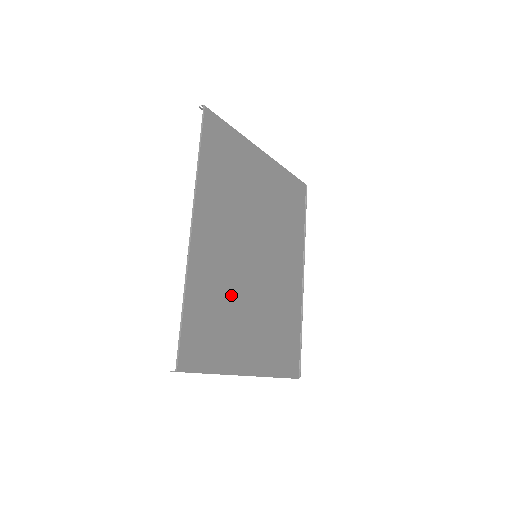
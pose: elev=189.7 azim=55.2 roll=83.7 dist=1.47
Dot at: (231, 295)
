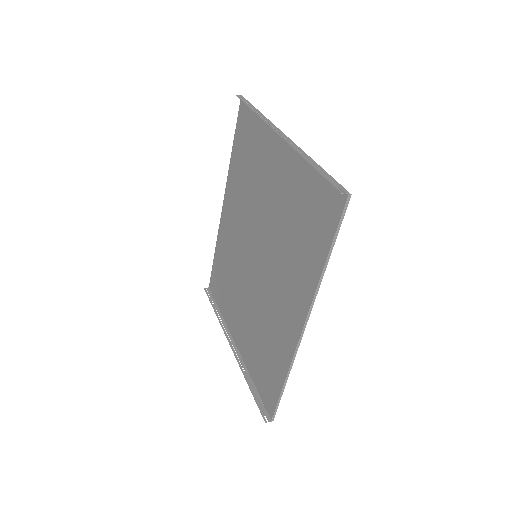
Dot at: (261, 319)
